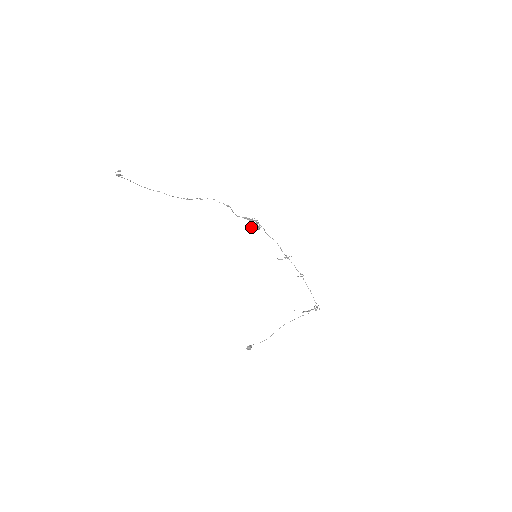
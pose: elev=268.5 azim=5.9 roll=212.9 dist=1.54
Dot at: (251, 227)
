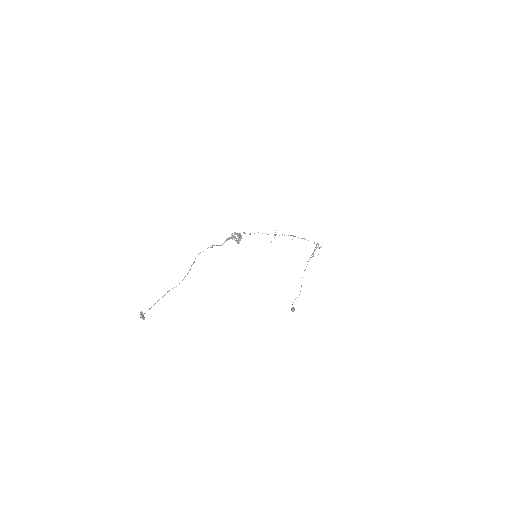
Dot at: (236, 241)
